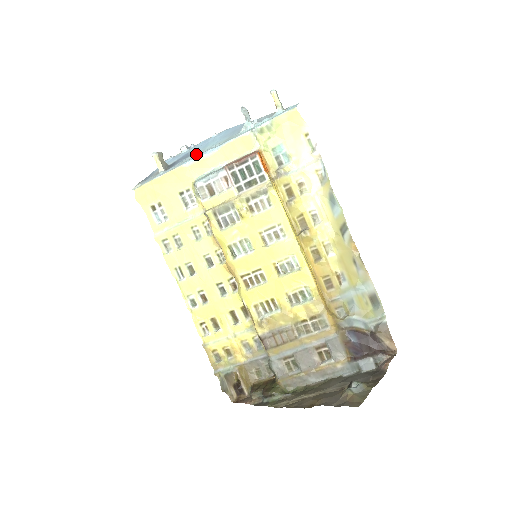
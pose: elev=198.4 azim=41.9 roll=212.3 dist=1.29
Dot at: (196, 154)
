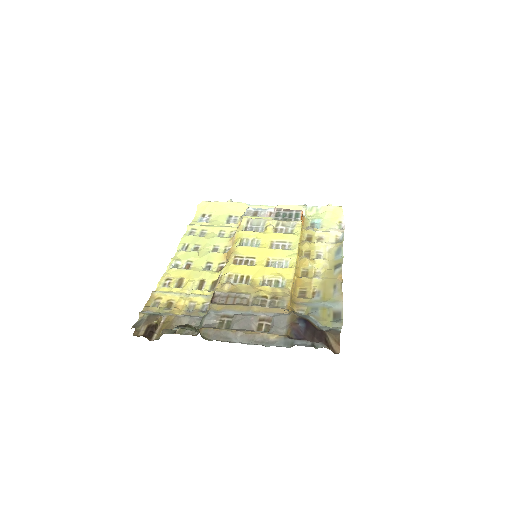
Dot at: occluded
